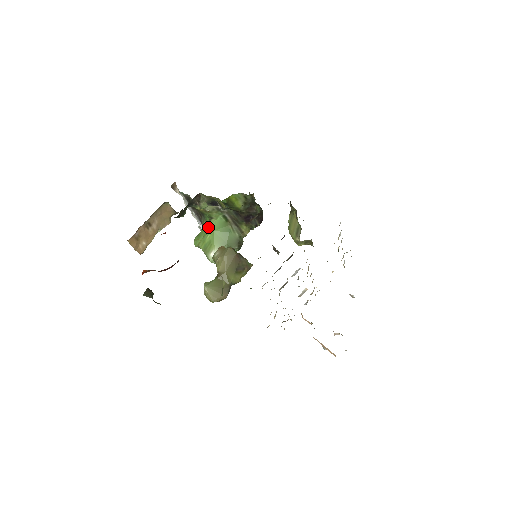
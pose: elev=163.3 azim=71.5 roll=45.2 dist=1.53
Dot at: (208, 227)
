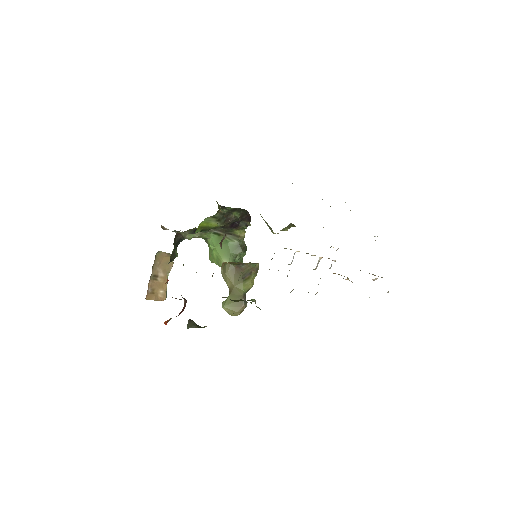
Dot at: (209, 246)
